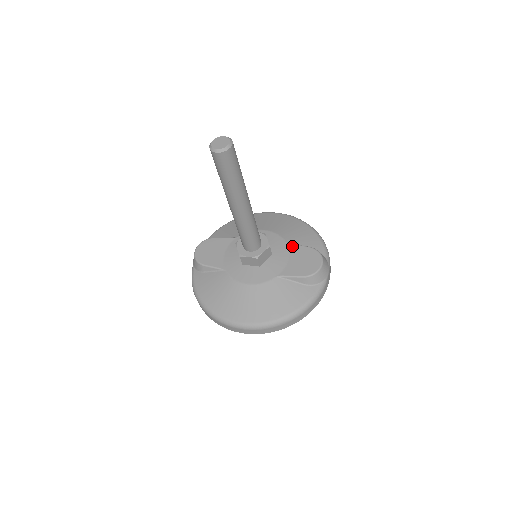
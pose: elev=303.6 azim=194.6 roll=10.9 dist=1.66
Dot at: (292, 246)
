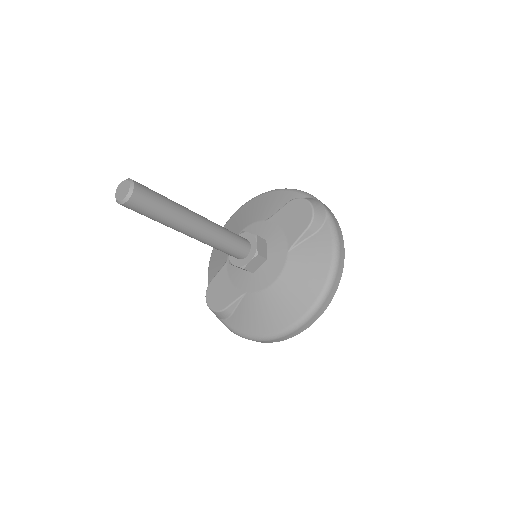
Dot at: (273, 218)
